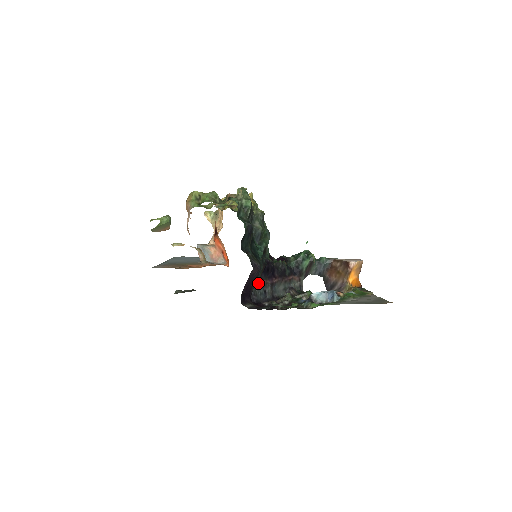
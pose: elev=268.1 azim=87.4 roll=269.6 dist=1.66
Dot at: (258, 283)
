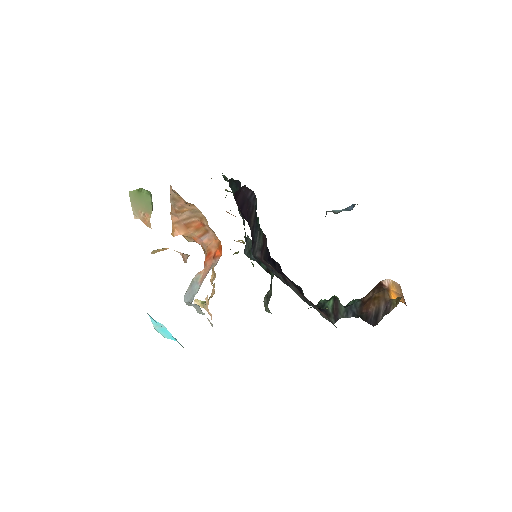
Dot at: (263, 261)
